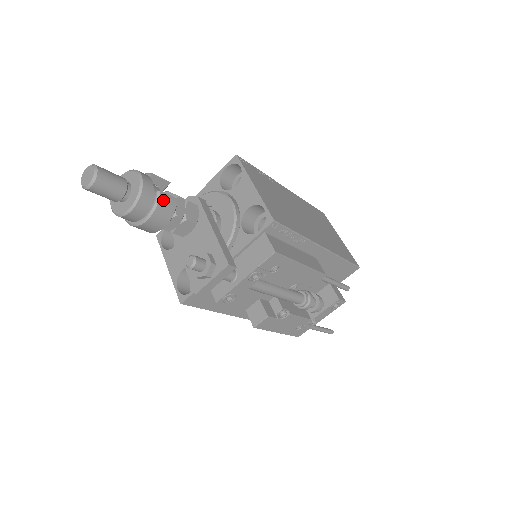
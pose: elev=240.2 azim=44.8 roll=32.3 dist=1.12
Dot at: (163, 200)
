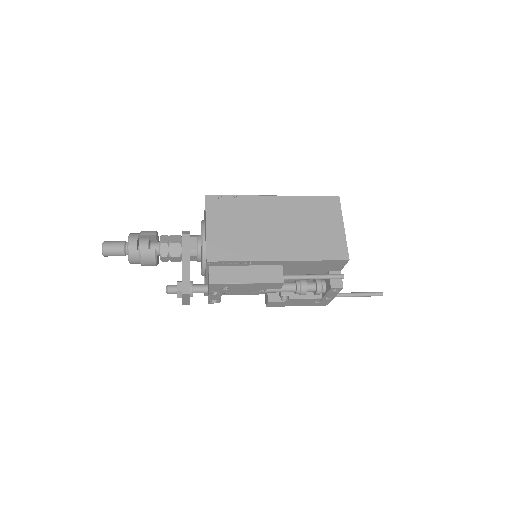
Dot at: (144, 254)
